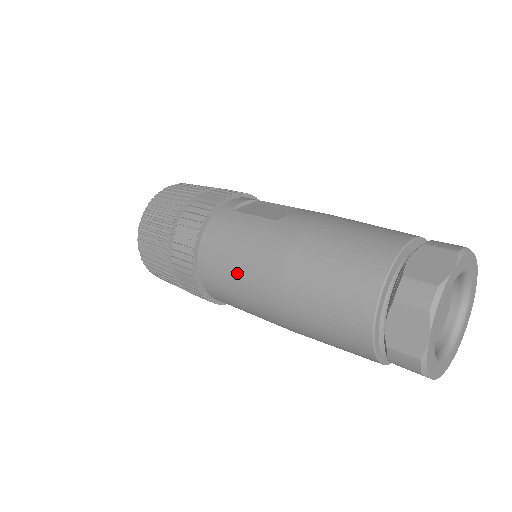
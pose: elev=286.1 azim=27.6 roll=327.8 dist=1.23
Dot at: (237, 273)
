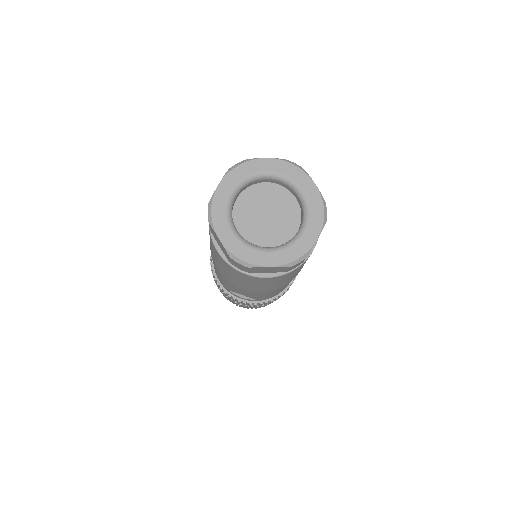
Dot at: occluded
